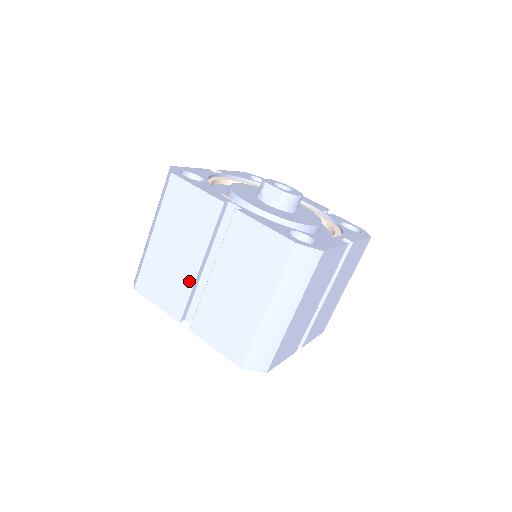
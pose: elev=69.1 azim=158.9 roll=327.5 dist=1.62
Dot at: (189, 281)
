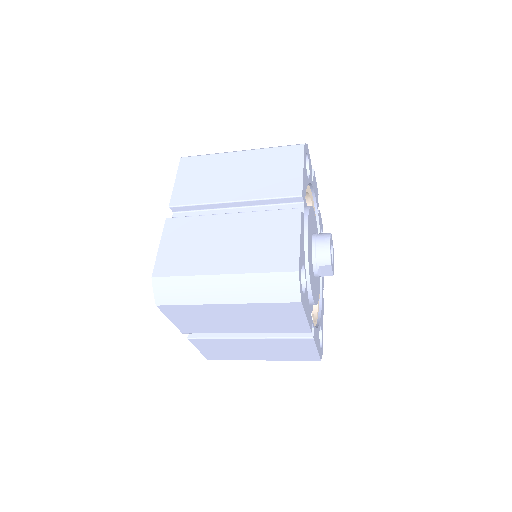
Dot at: (223, 331)
